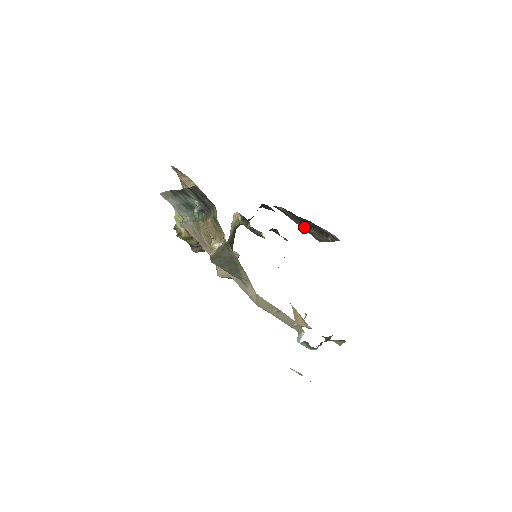
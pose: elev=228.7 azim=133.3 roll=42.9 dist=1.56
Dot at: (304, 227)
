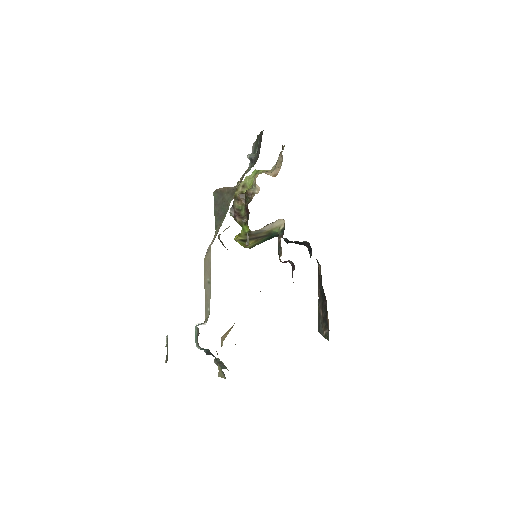
Dot at: (320, 303)
